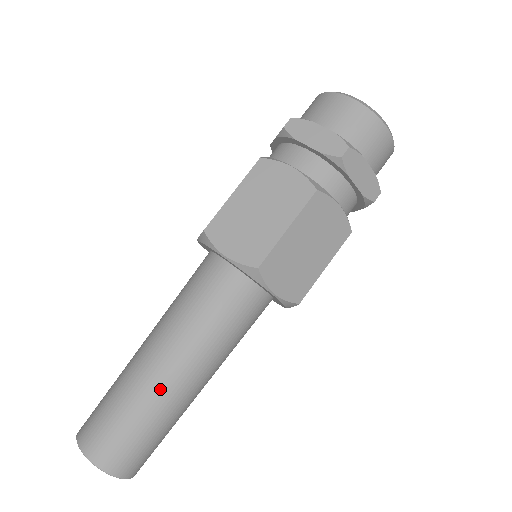
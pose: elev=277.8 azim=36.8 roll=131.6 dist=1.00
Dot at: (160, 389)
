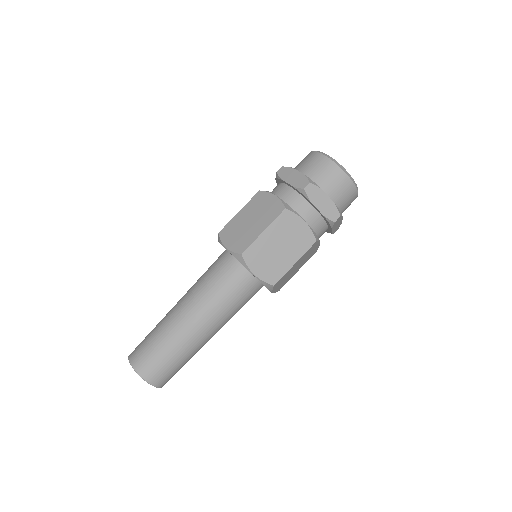
Dot at: (196, 344)
